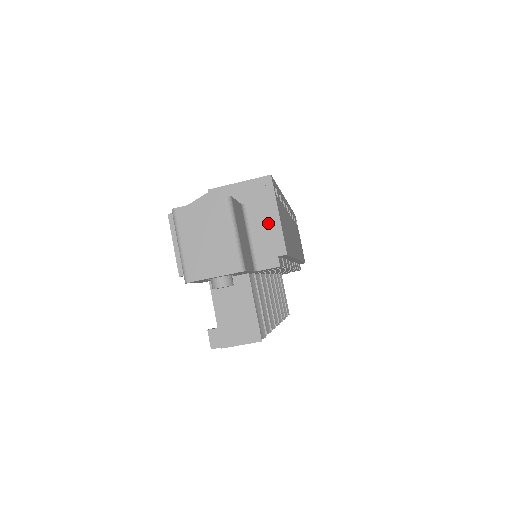
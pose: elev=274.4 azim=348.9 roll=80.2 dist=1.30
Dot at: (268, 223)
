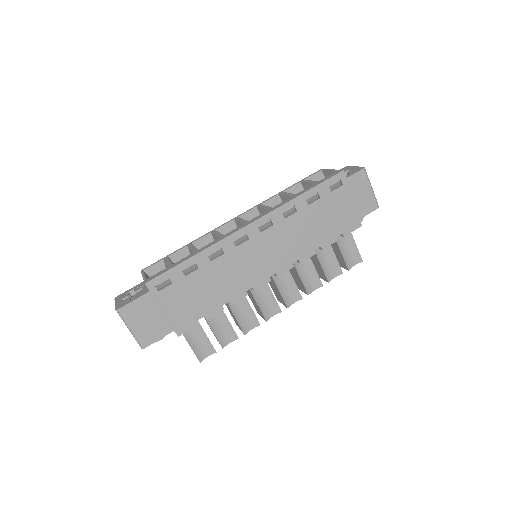
Dot at: occluded
